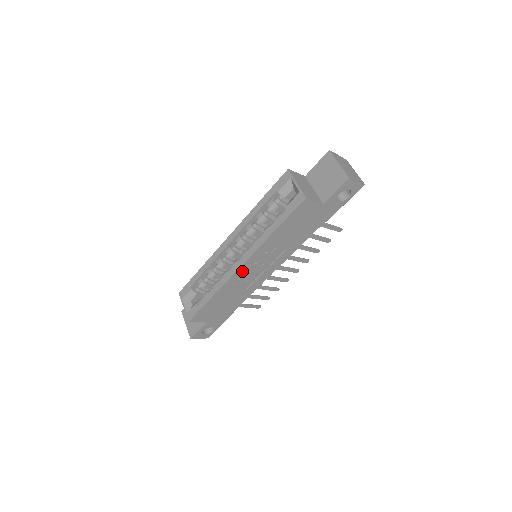
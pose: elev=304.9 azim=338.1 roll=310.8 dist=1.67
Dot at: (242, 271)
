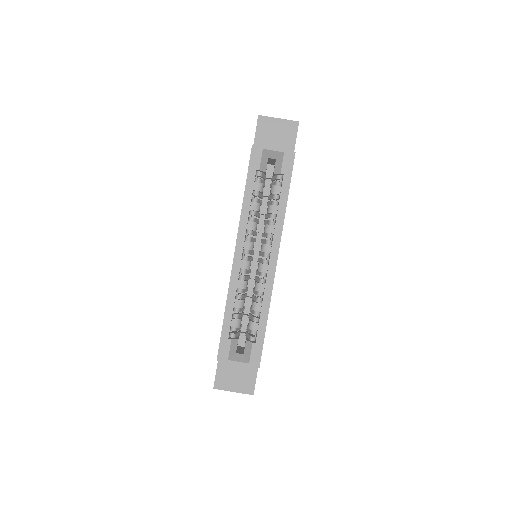
Dot at: occluded
